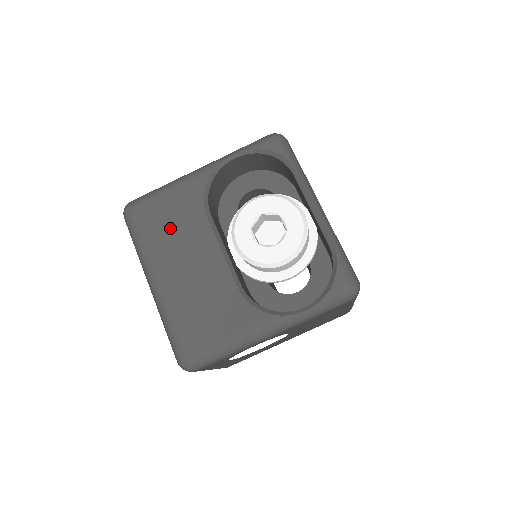
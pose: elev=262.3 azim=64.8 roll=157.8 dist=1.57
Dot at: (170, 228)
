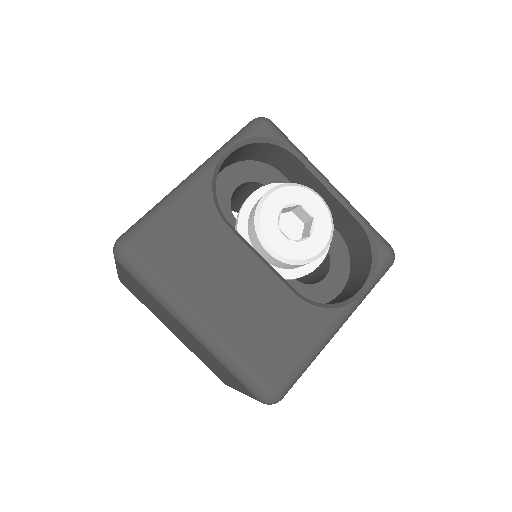
Dot at: (192, 255)
